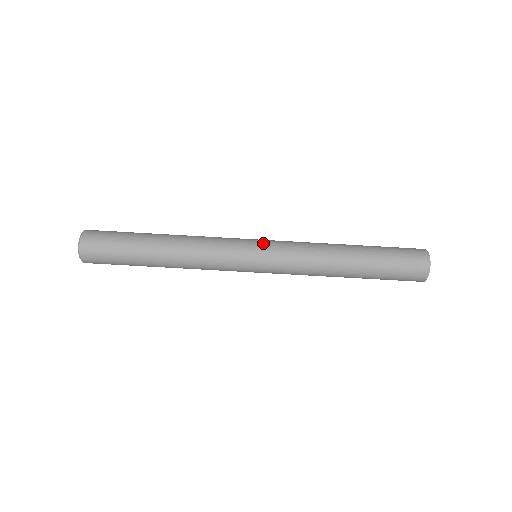
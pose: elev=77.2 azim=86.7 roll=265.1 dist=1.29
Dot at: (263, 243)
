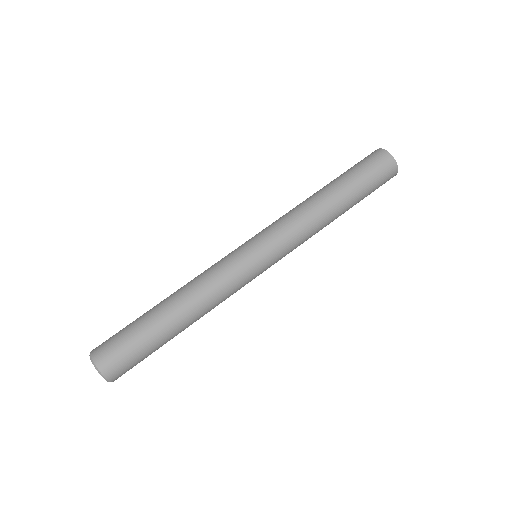
Dot at: (252, 238)
